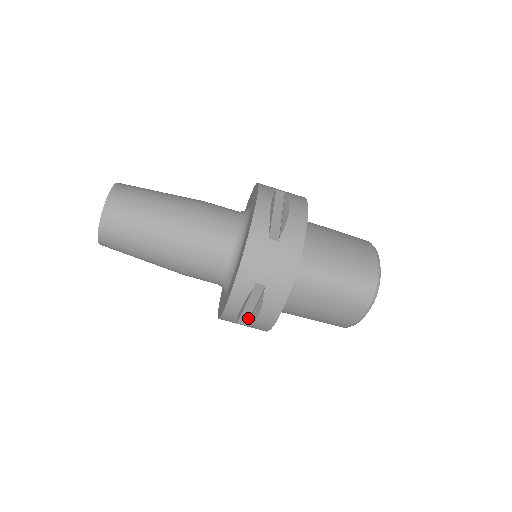
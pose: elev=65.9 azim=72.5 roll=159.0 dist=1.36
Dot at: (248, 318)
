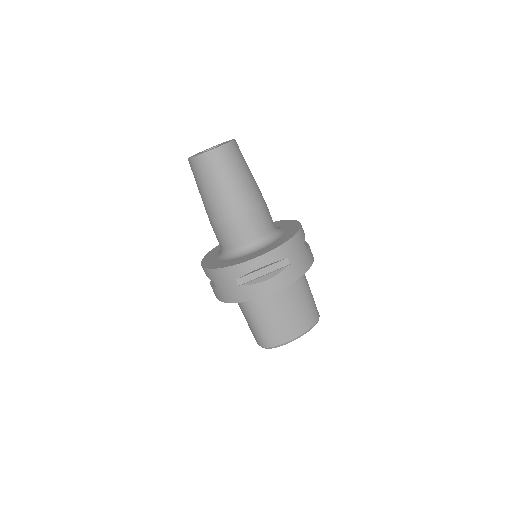
Dot at: occluded
